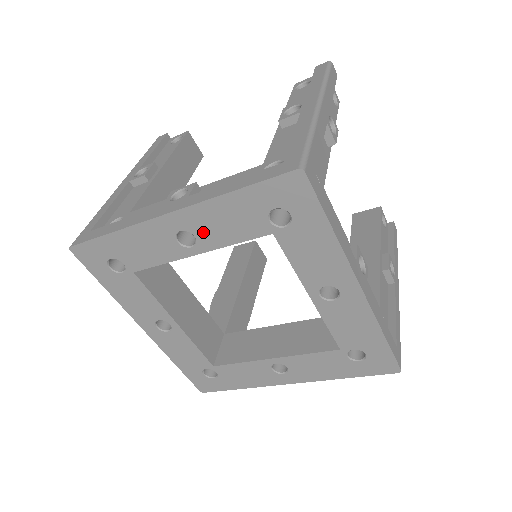
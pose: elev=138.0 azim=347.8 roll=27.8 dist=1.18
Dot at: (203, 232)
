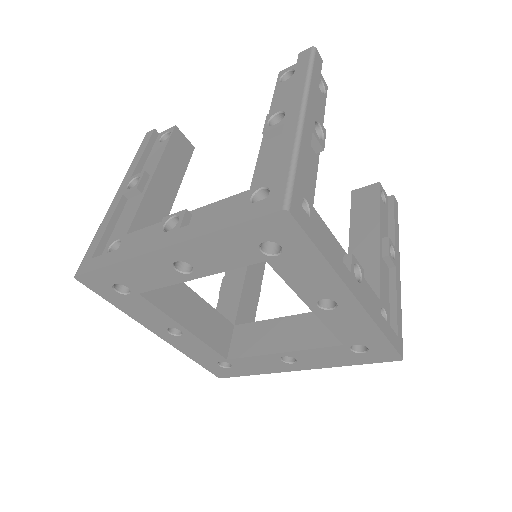
Dot at: (198, 262)
